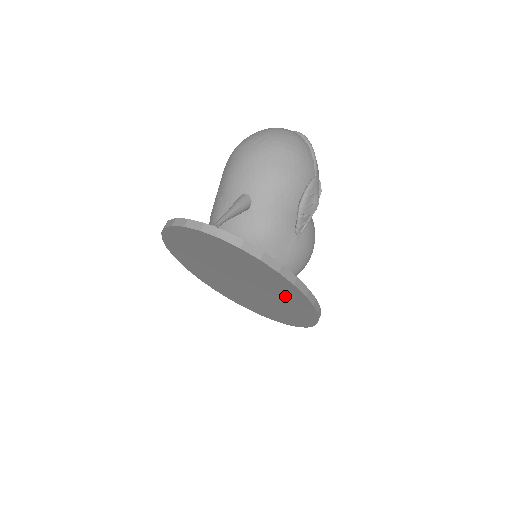
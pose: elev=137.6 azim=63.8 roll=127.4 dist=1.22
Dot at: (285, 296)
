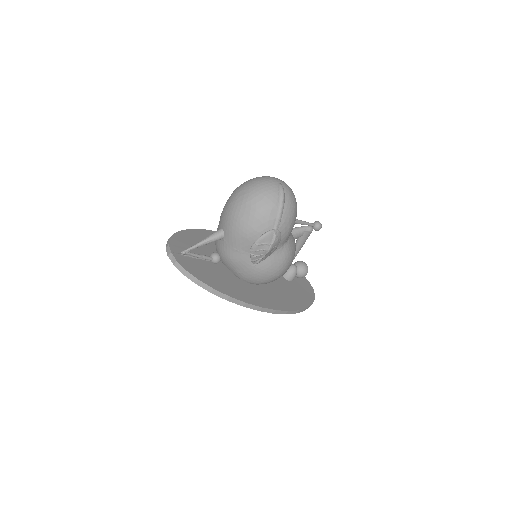
Dot at: occluded
